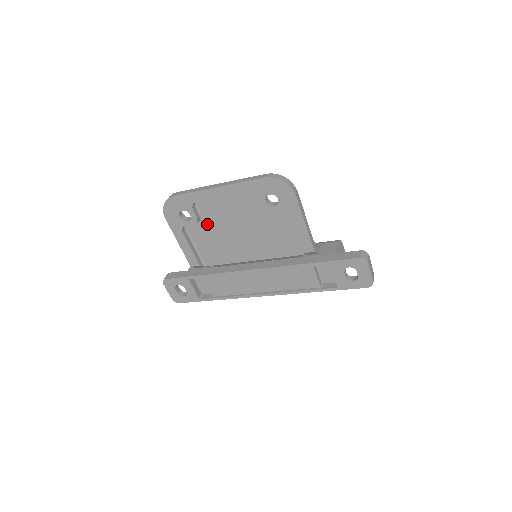
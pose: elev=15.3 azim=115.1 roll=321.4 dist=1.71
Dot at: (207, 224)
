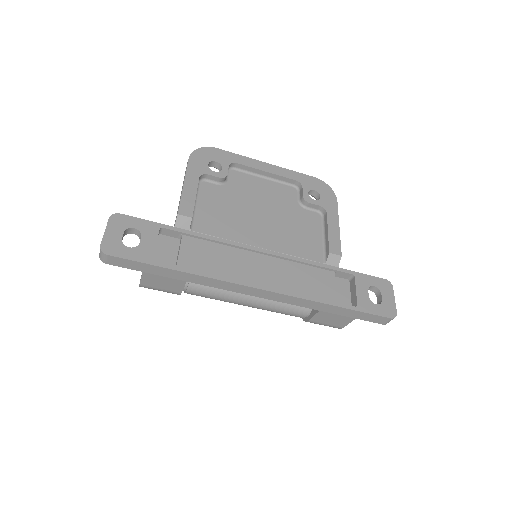
Dot at: (228, 191)
